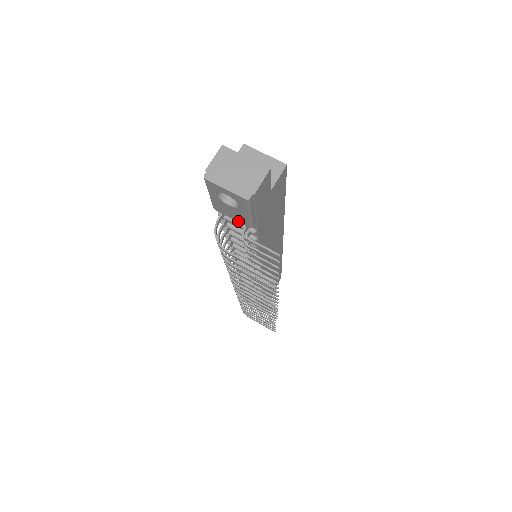
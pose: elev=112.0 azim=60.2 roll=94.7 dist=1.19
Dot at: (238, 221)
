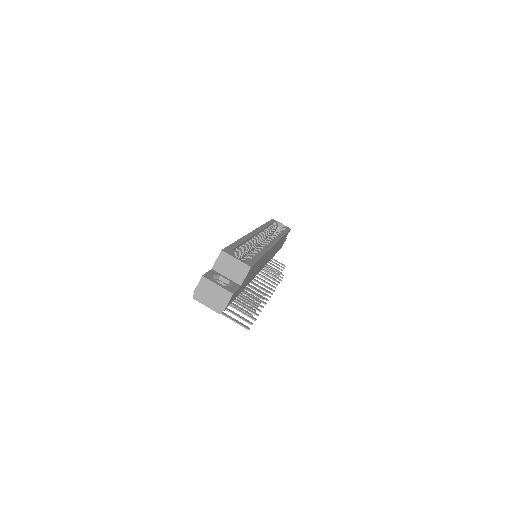
Dot at: occluded
